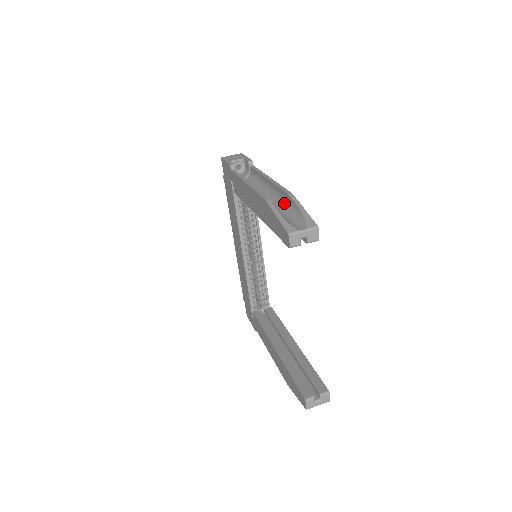
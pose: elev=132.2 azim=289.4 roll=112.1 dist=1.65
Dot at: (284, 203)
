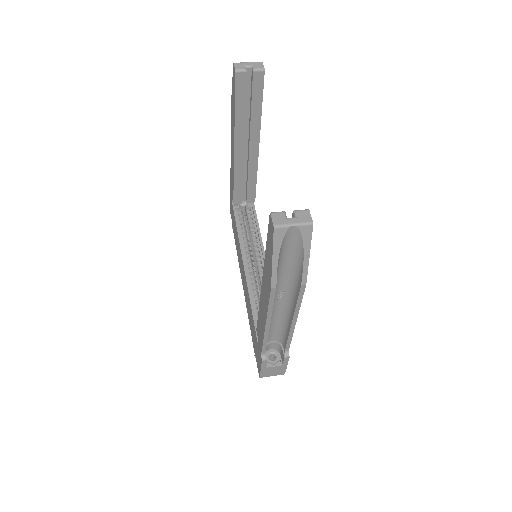
Dot at: occluded
